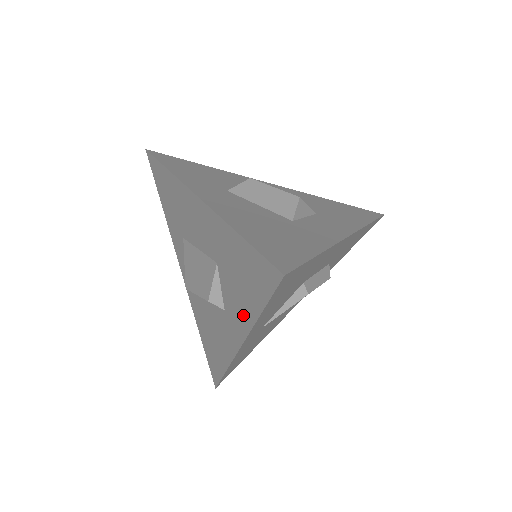
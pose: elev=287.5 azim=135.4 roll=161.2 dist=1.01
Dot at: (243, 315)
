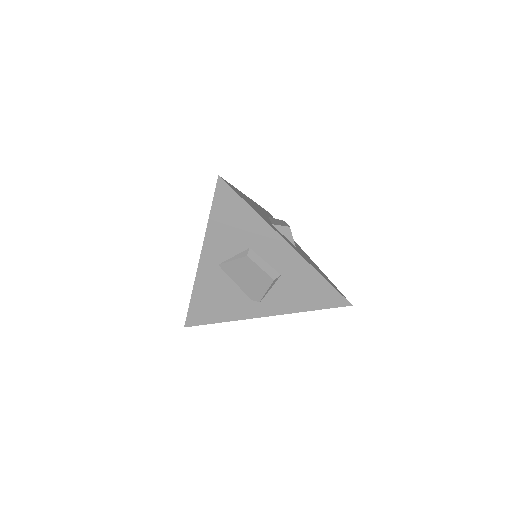
Dot at: occluded
